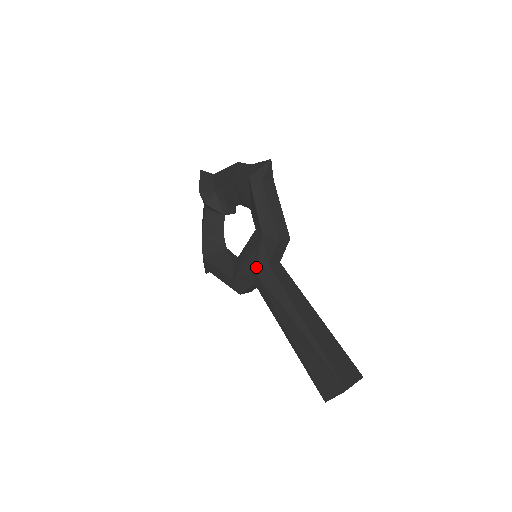
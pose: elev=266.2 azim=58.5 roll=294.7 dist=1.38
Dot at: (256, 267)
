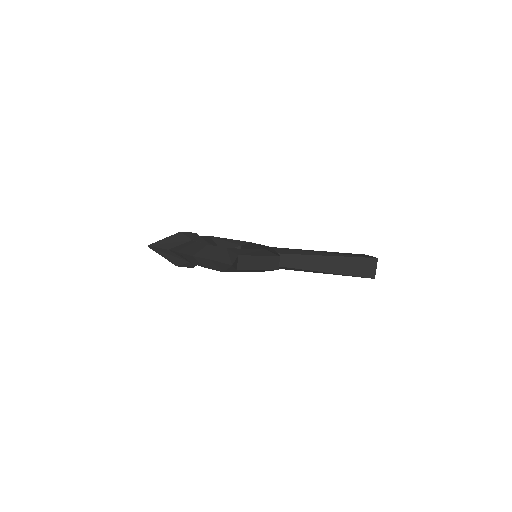
Dot at: occluded
